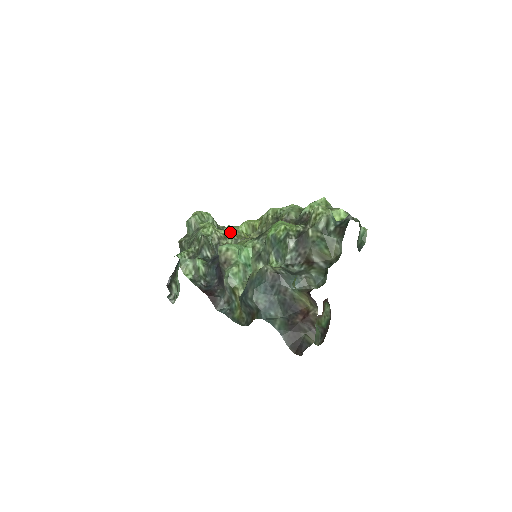
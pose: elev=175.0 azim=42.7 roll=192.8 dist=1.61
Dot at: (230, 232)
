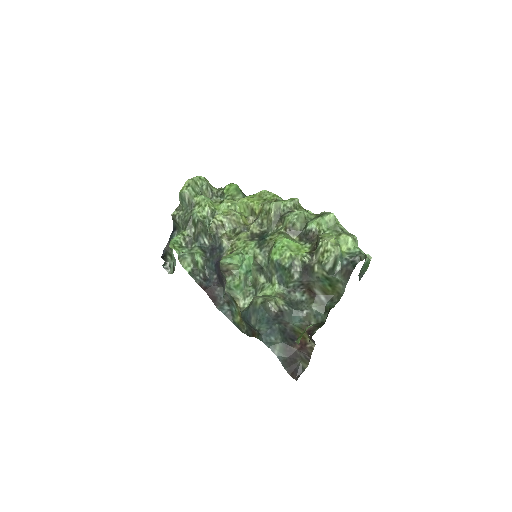
Dot at: (228, 218)
